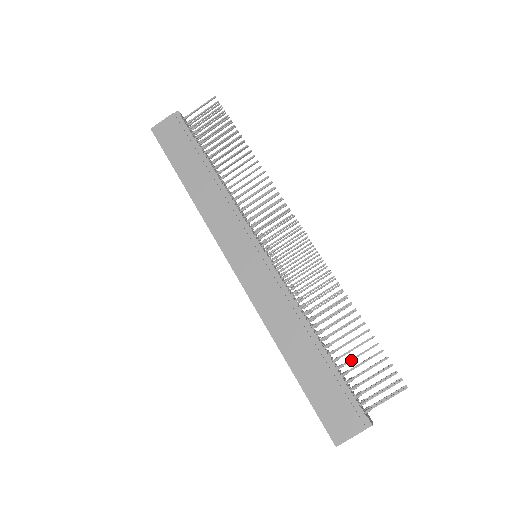
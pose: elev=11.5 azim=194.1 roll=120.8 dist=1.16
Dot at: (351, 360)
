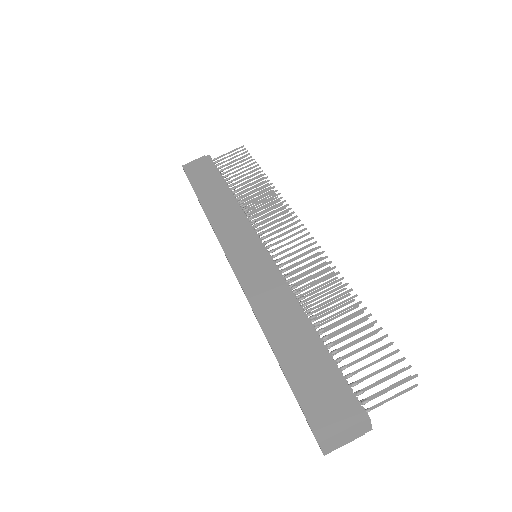
Dot at: (347, 345)
